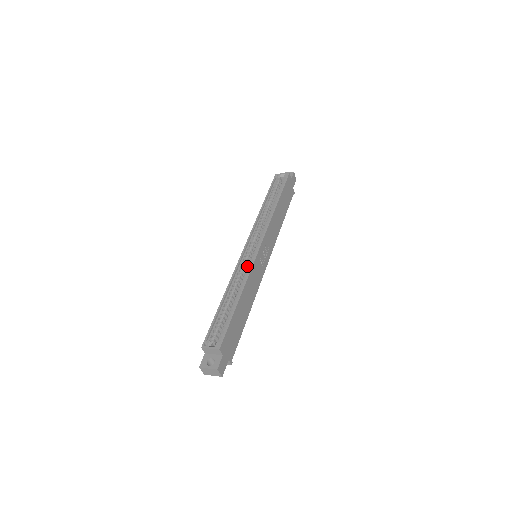
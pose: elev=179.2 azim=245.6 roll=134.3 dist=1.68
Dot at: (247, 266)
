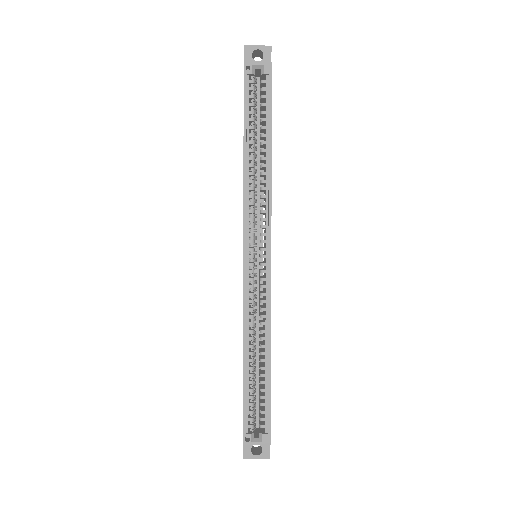
Dot at: (255, 289)
